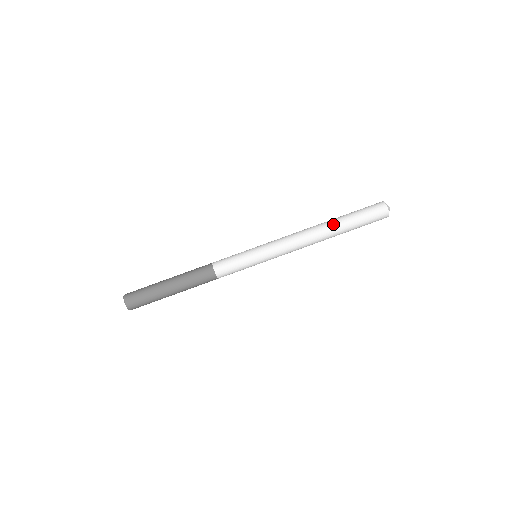
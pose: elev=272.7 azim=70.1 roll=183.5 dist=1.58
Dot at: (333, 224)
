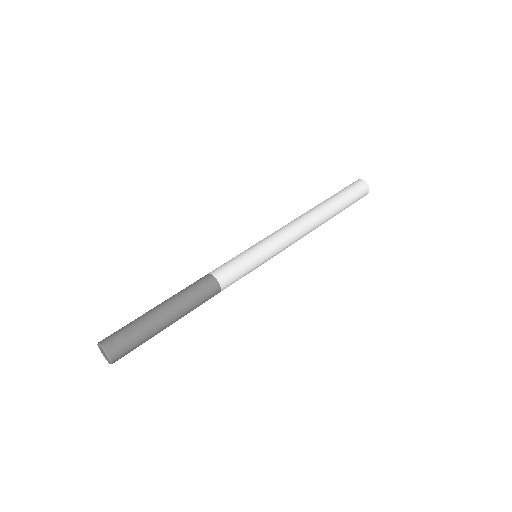
Dot at: (317, 205)
